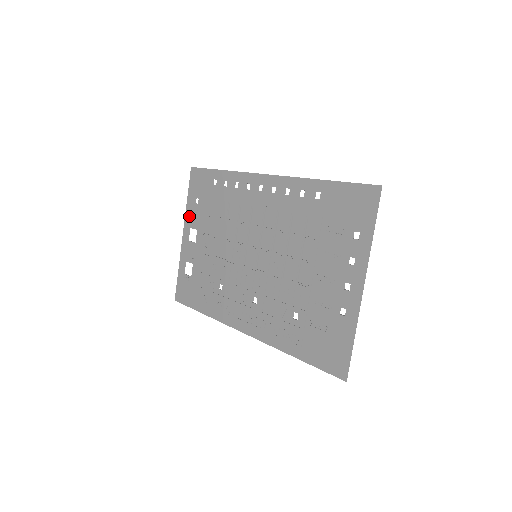
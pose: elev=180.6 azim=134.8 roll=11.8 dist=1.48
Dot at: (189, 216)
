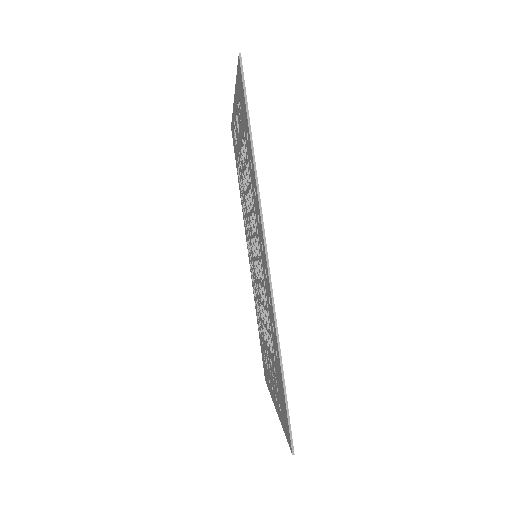
Dot at: (236, 99)
